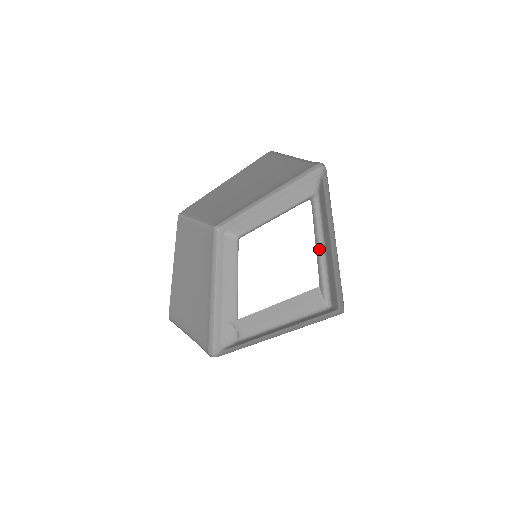
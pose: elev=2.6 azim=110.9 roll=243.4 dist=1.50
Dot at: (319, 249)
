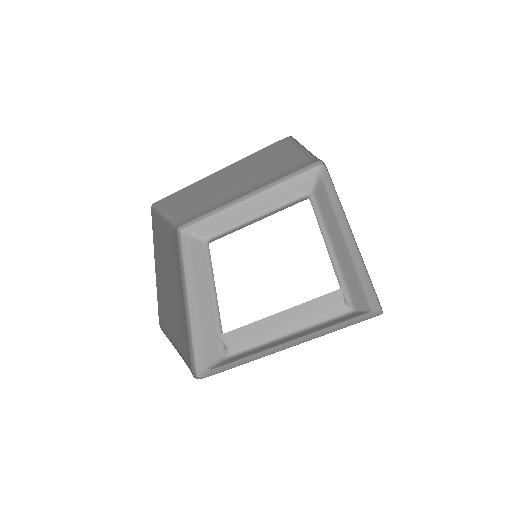
Dot at: (327, 250)
